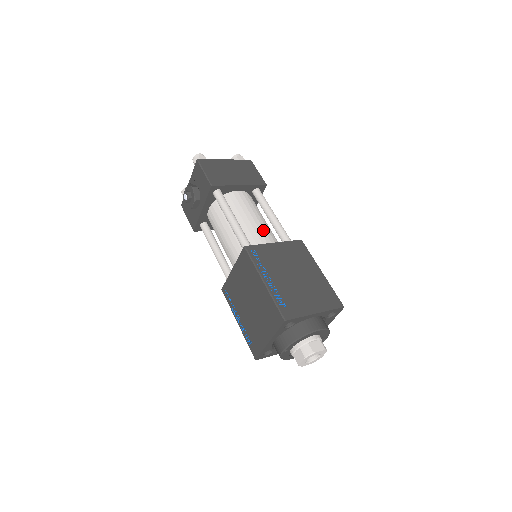
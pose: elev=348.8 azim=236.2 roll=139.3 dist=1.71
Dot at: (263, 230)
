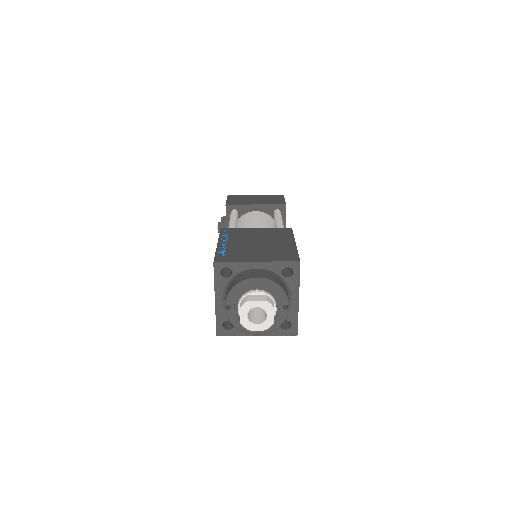
Dot at: (259, 227)
